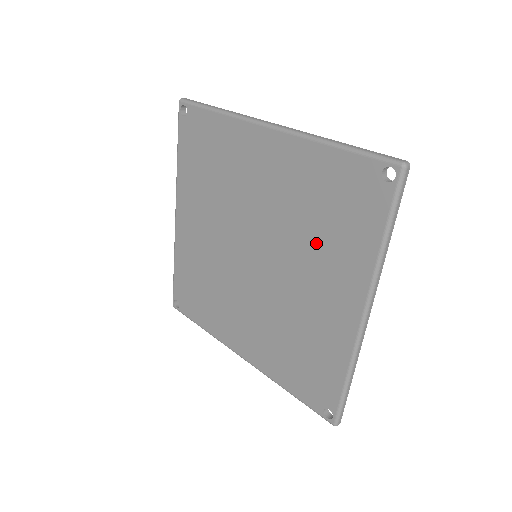
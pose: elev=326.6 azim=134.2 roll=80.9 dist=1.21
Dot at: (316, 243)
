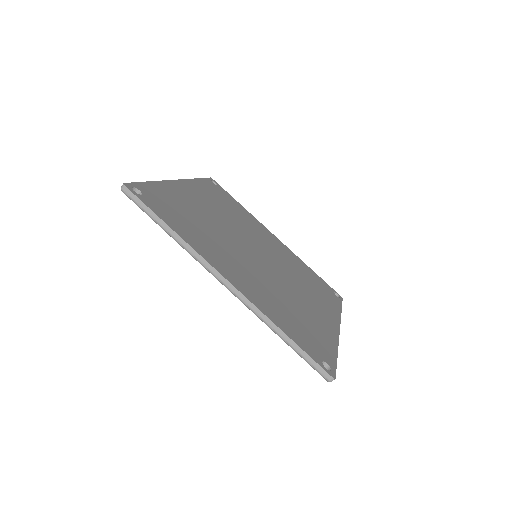
Dot at: occluded
